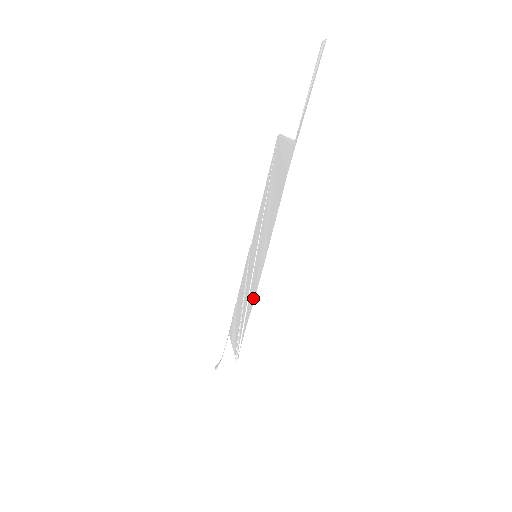
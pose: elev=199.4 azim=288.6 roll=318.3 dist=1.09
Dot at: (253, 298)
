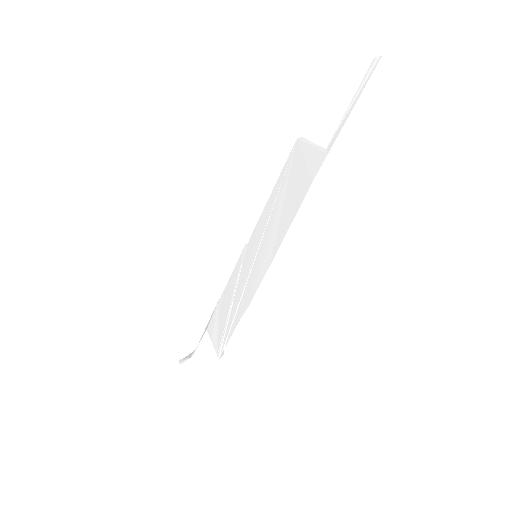
Dot at: (250, 298)
